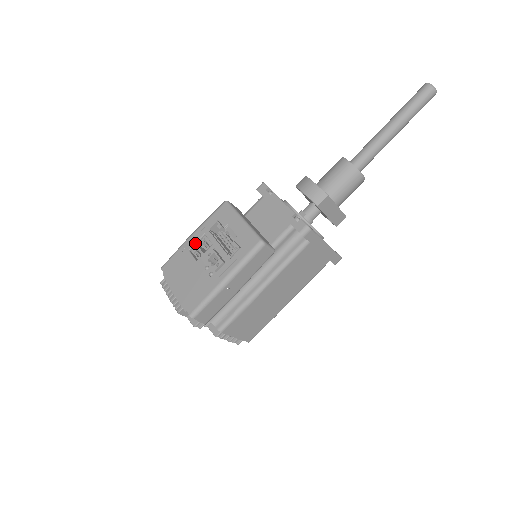
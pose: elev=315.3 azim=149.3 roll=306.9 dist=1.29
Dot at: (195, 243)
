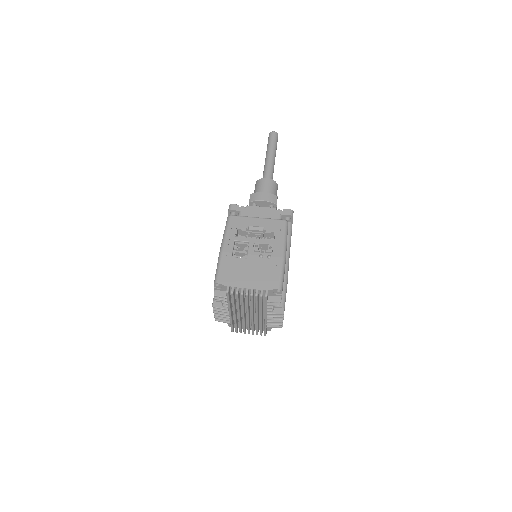
Dot at: (233, 250)
